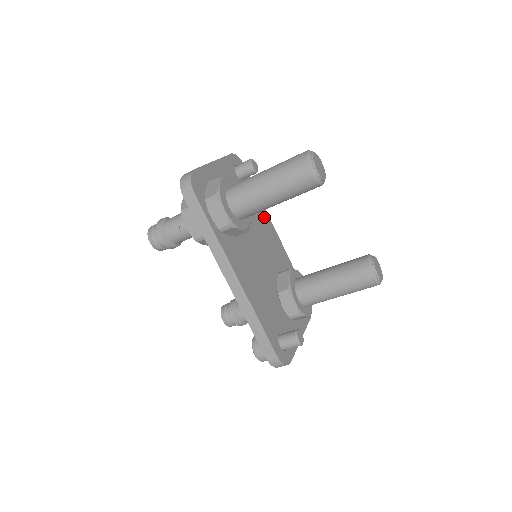
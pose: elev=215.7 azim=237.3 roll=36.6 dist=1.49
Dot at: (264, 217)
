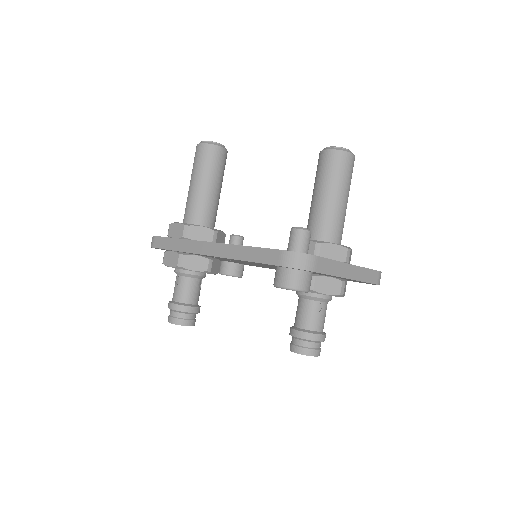
Dot at: occluded
